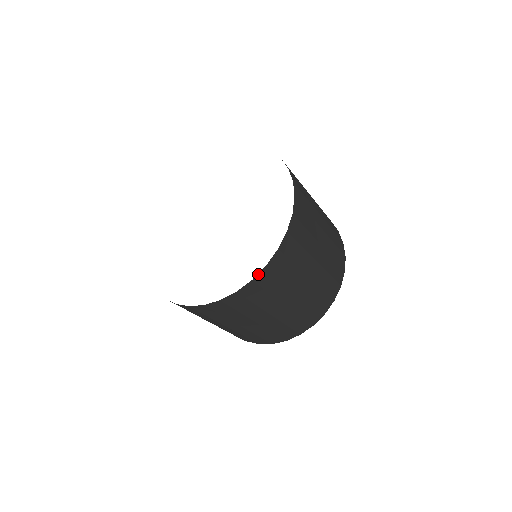
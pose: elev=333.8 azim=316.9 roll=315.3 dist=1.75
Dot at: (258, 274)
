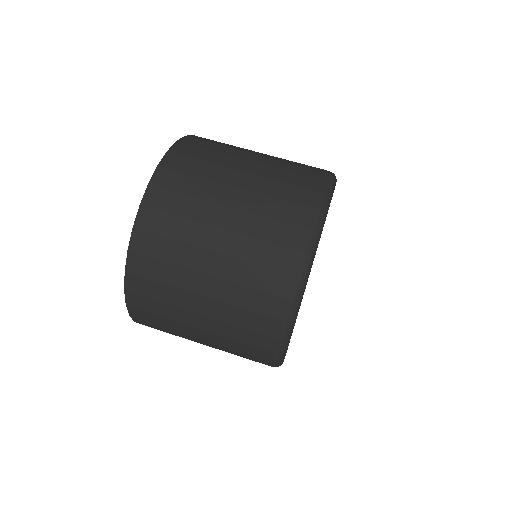
Dot at: (137, 218)
